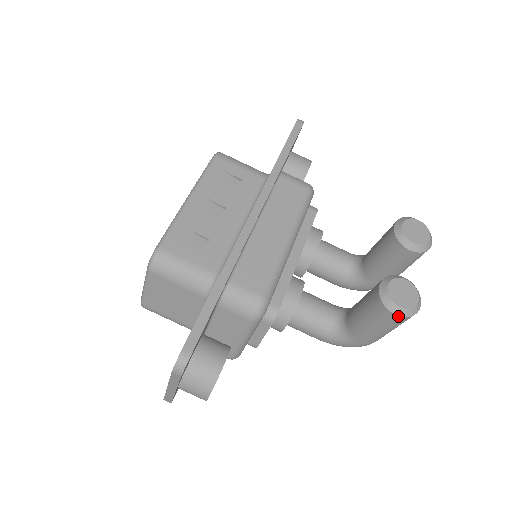
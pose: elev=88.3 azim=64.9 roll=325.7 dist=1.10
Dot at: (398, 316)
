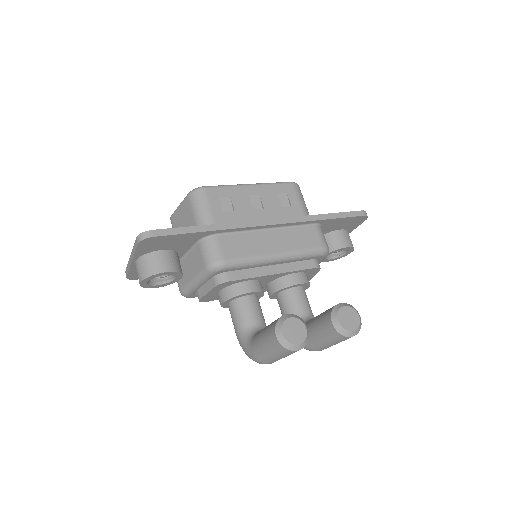
Dot at: (277, 338)
